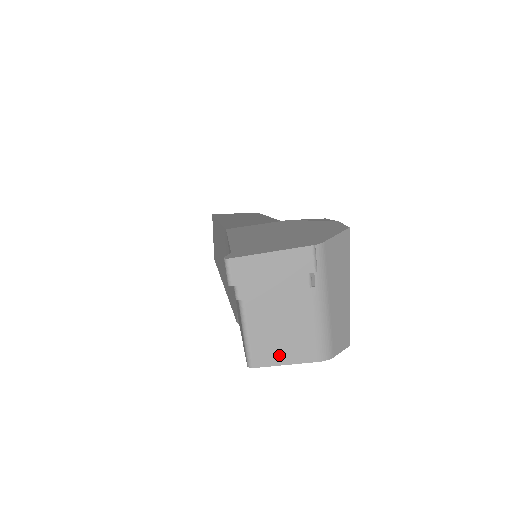
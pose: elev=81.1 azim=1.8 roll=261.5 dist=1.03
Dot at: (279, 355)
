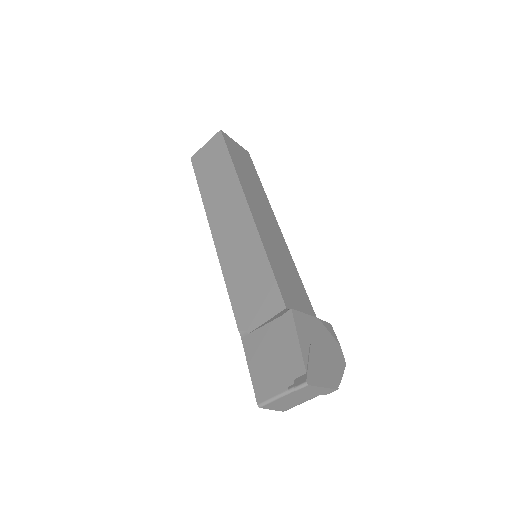
Dot at: (274, 407)
